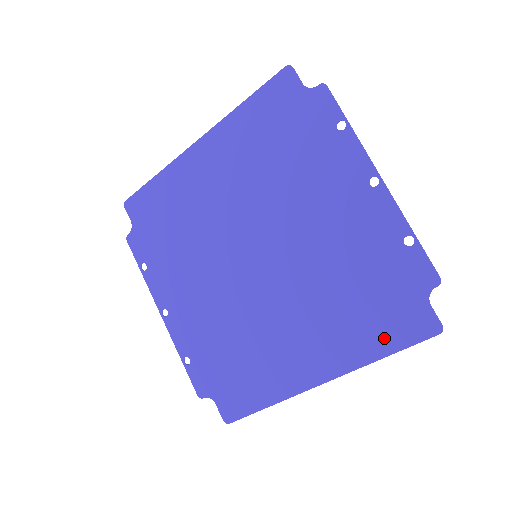
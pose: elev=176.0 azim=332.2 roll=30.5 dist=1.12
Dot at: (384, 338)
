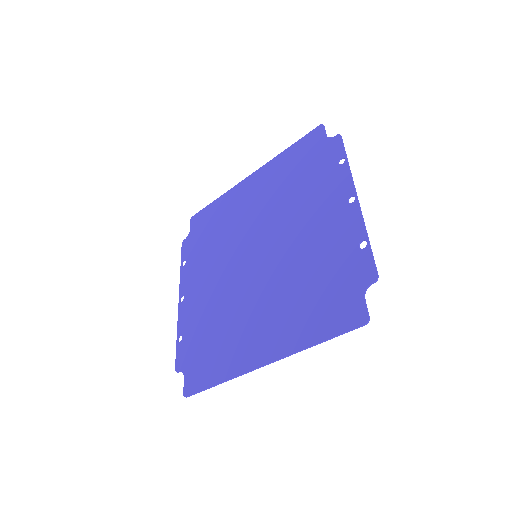
Dot at: (322, 326)
